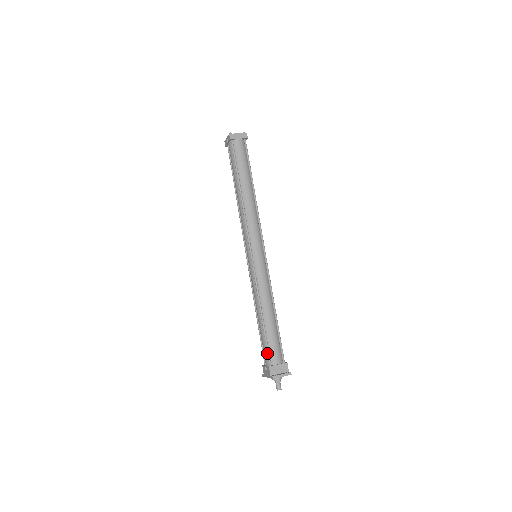
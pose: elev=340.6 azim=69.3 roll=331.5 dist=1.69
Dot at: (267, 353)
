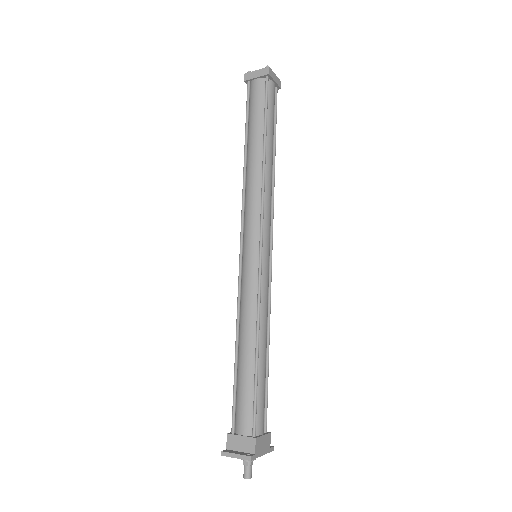
Dot at: (232, 411)
